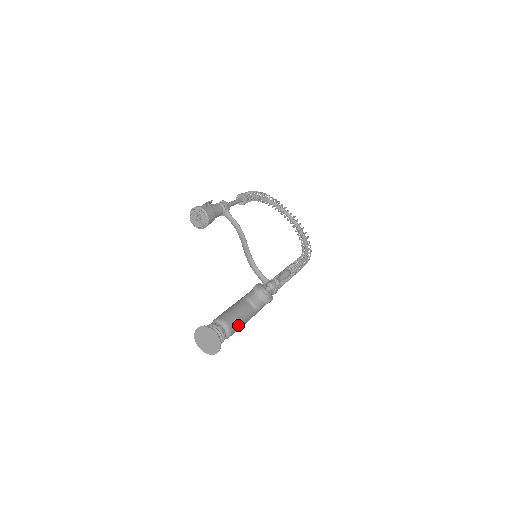
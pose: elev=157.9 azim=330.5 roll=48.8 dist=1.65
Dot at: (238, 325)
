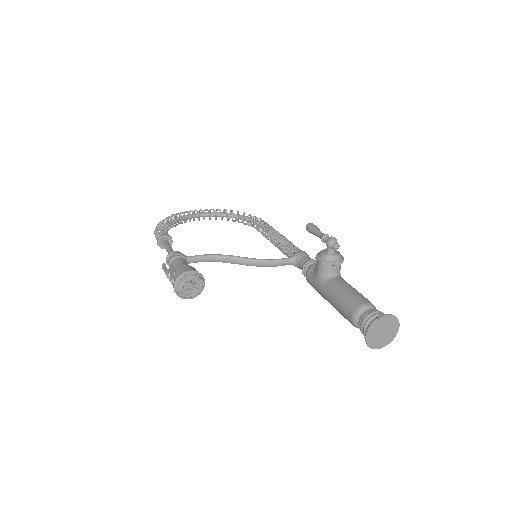
Dot at: (364, 297)
